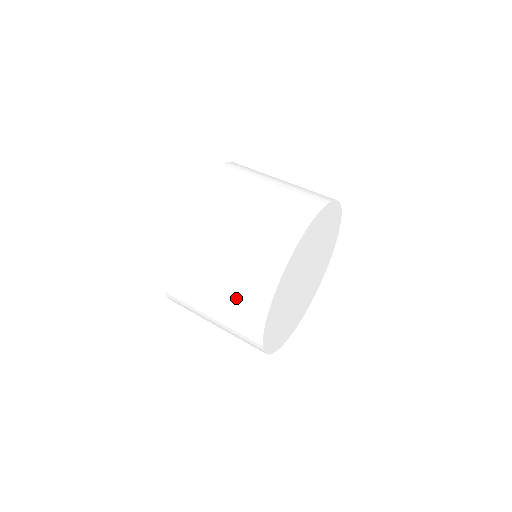
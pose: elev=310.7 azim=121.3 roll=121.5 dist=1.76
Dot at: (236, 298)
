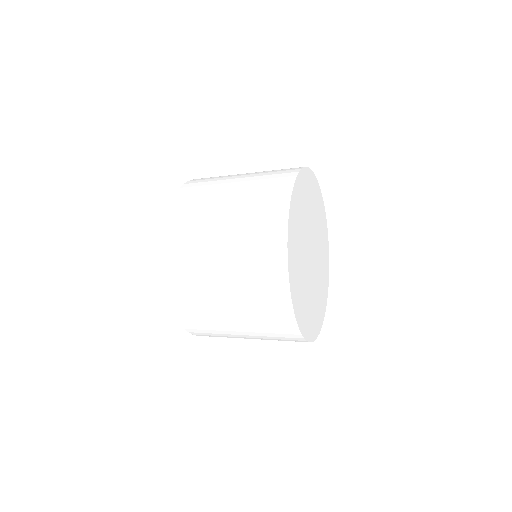
Dot at: occluded
